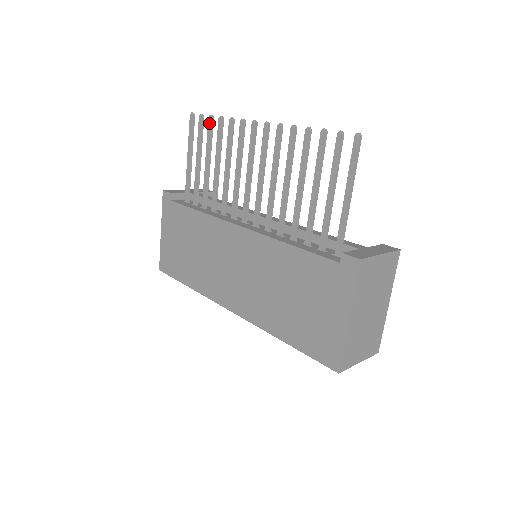
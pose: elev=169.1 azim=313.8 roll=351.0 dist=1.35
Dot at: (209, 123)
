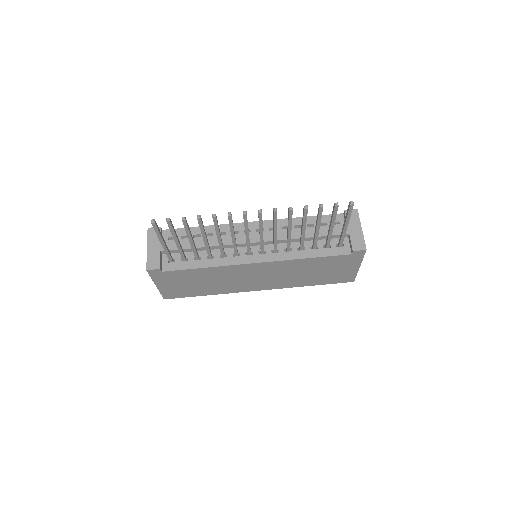
Dot at: (185, 223)
